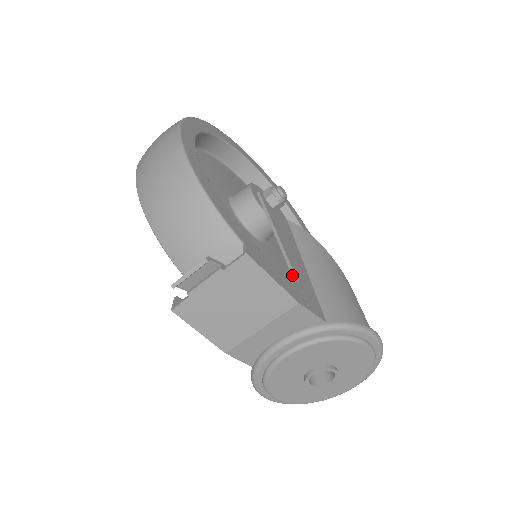
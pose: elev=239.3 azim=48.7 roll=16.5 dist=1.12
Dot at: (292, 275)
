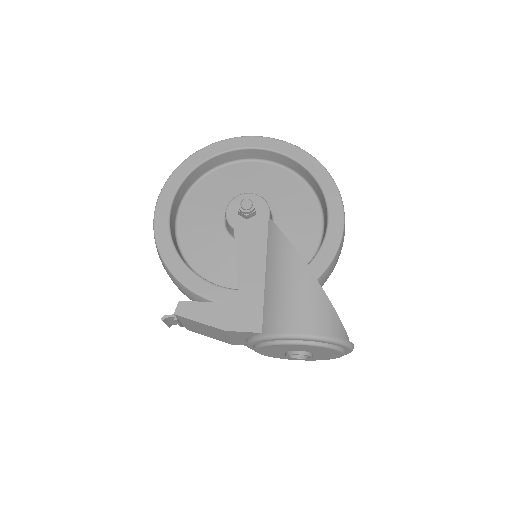
Dot at: (238, 297)
